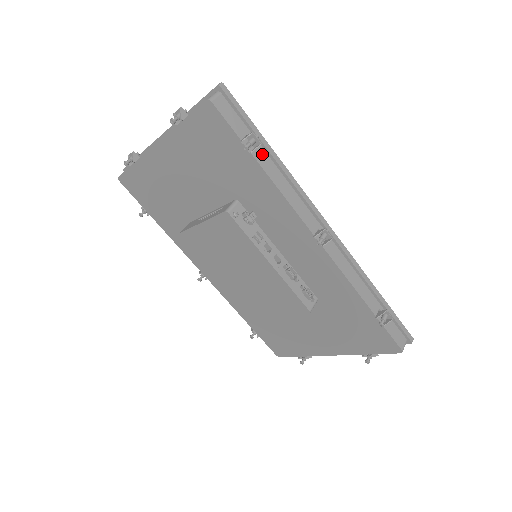
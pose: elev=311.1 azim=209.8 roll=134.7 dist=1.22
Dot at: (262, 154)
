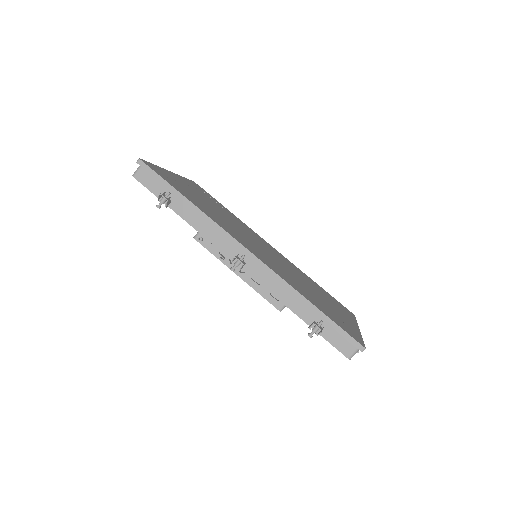
Dot at: (179, 204)
